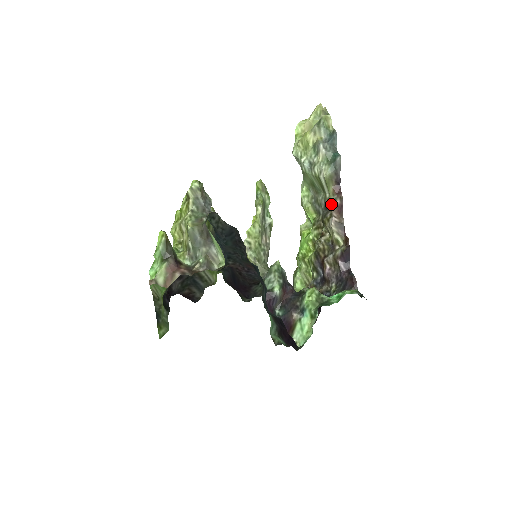
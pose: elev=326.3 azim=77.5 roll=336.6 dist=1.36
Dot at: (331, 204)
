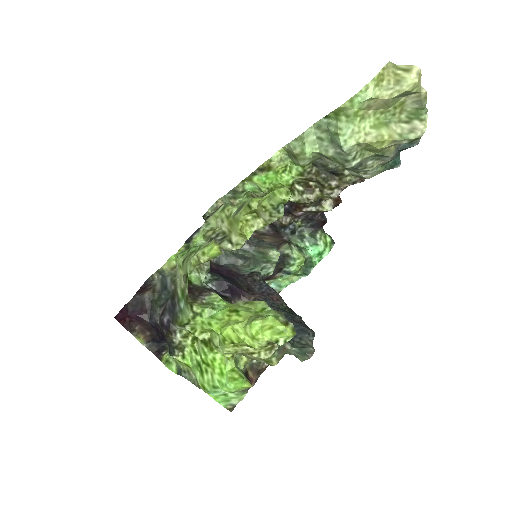
Dot at: (347, 183)
